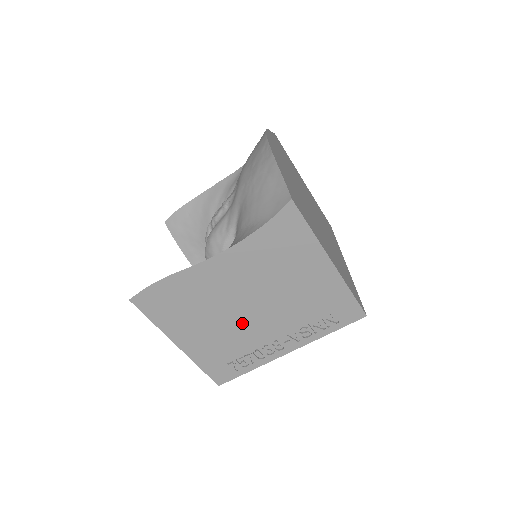
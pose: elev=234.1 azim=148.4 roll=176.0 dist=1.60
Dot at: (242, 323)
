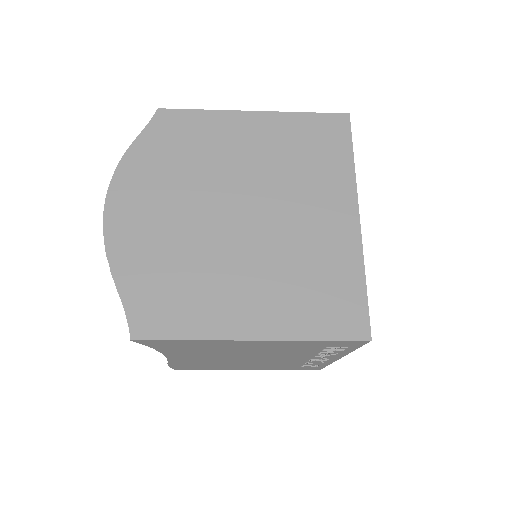
Dot at: (264, 361)
